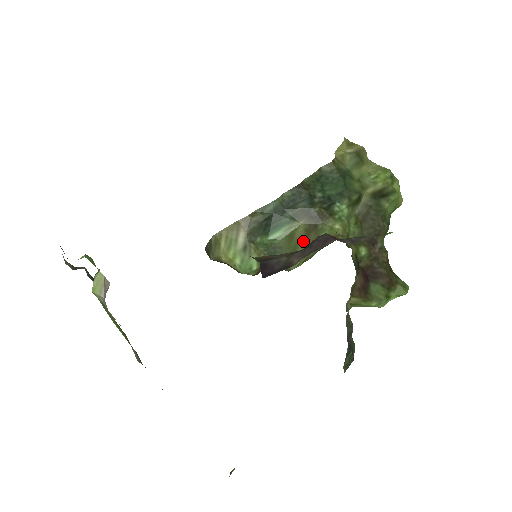
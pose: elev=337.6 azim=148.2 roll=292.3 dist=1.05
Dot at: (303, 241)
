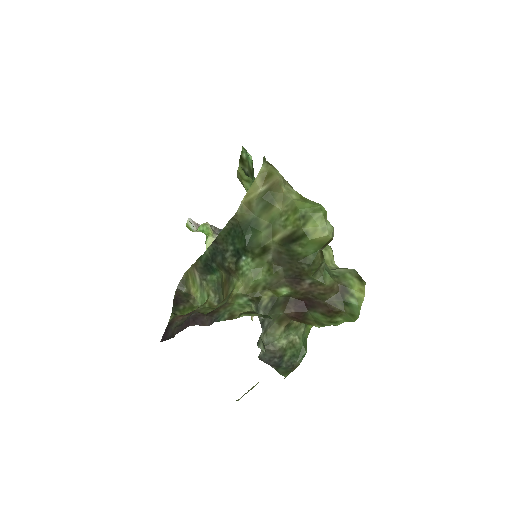
Dot at: (223, 289)
